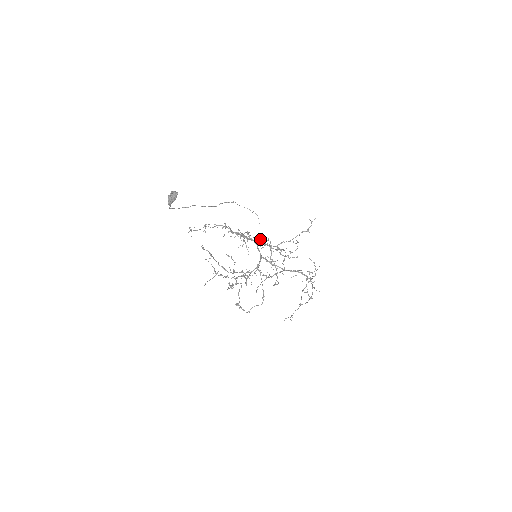
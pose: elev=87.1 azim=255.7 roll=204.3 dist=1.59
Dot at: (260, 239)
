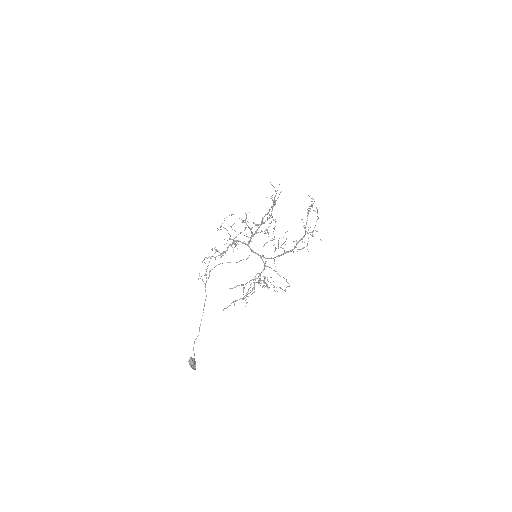
Dot at: (243, 221)
